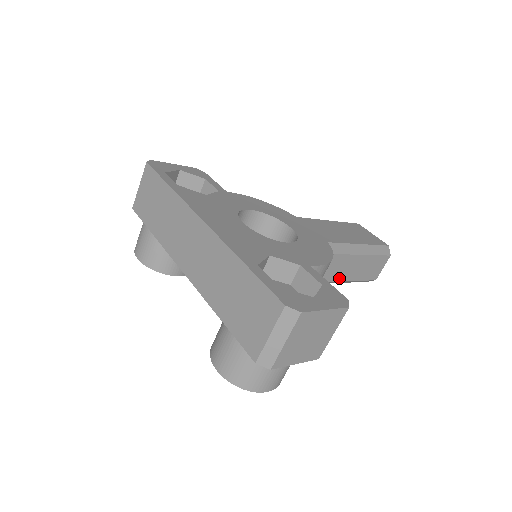
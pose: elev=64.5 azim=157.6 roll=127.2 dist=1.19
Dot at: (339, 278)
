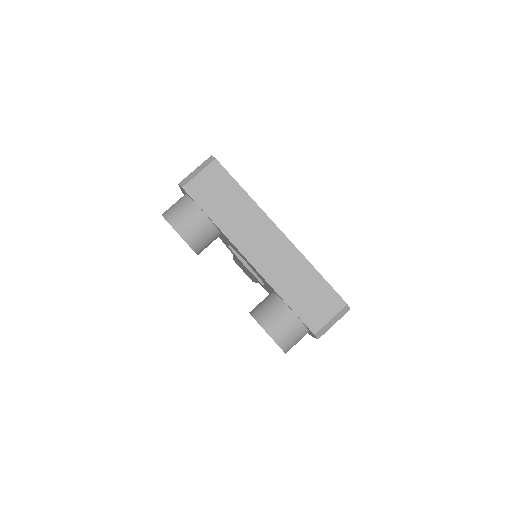
Dot at: occluded
